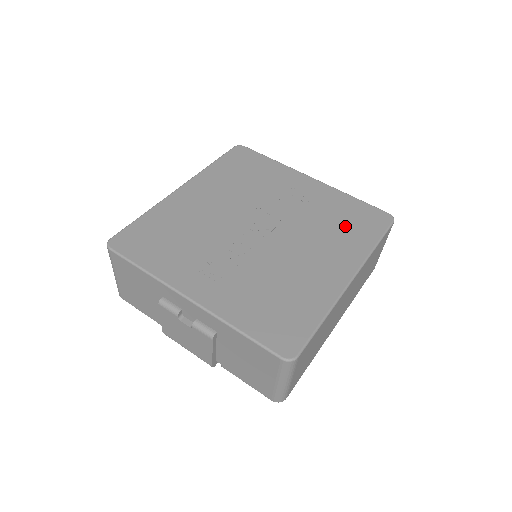
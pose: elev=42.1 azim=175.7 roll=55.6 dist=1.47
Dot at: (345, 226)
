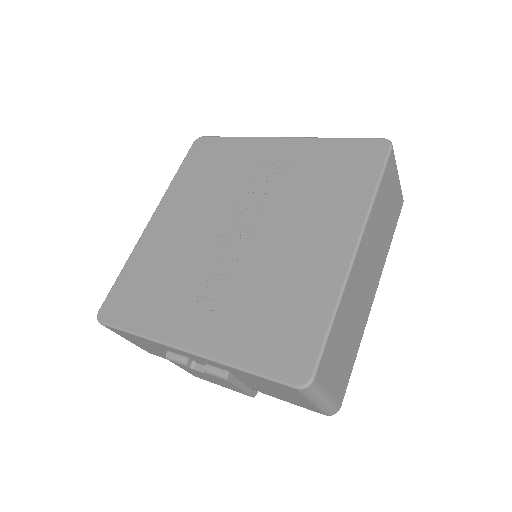
Dot at: (333, 182)
